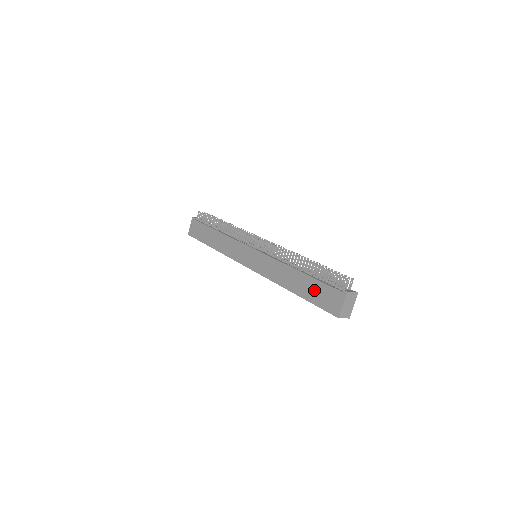
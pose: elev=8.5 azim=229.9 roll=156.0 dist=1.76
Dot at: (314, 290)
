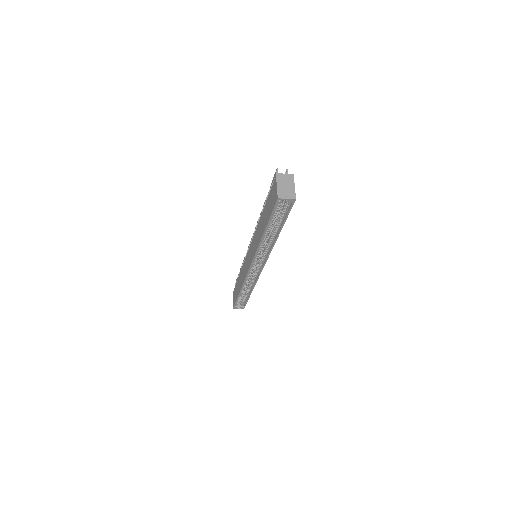
Dot at: (268, 208)
